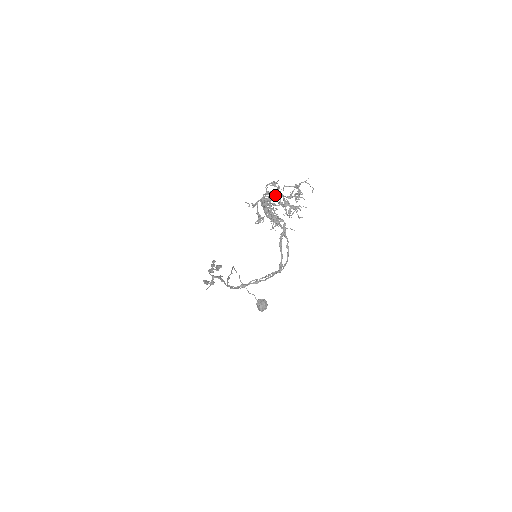
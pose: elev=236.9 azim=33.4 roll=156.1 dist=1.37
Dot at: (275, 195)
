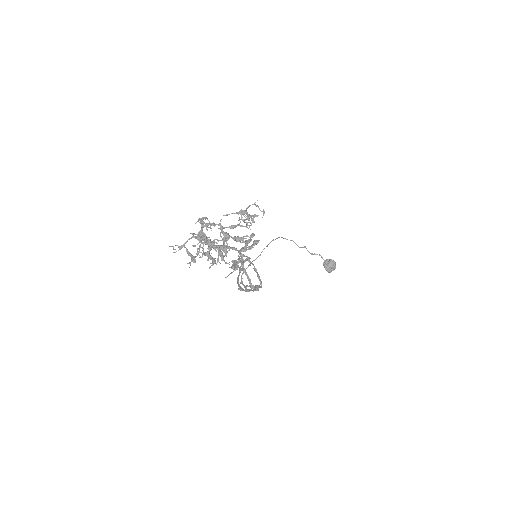
Dot at: occluded
